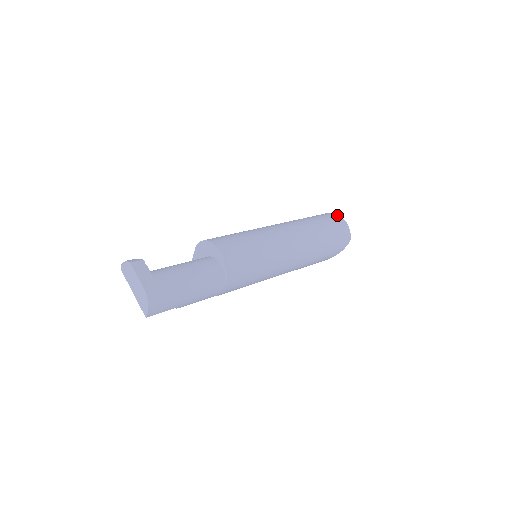
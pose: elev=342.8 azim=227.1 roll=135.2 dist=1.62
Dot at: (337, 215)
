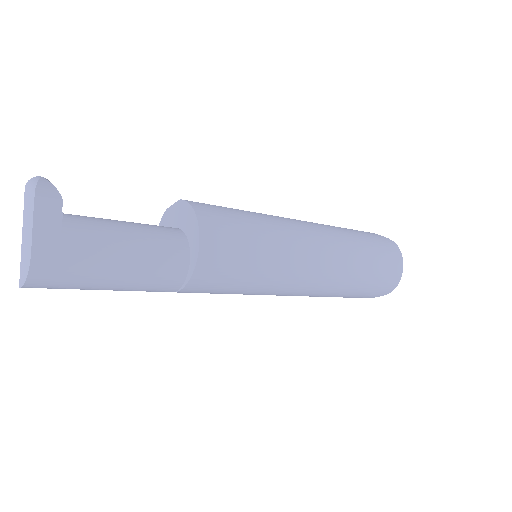
Dot at: (399, 252)
